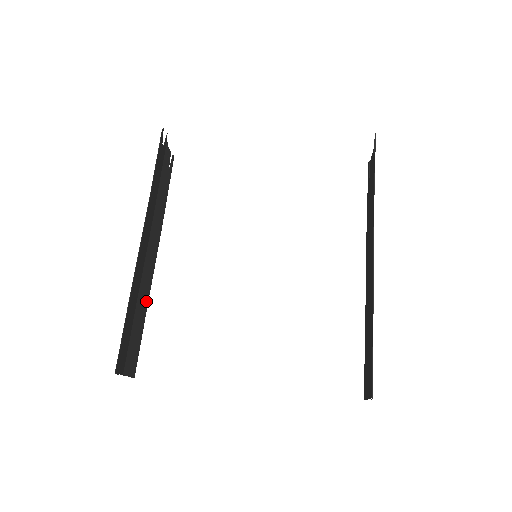
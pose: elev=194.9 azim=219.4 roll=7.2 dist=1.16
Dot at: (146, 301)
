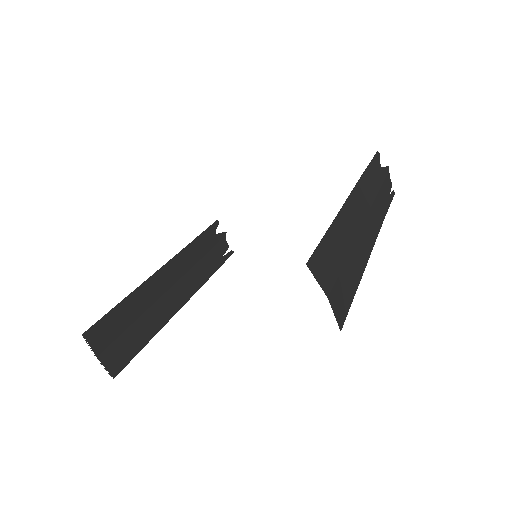
Dot at: (159, 325)
